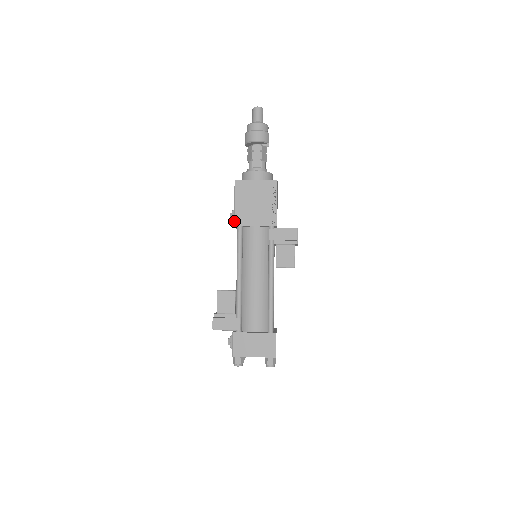
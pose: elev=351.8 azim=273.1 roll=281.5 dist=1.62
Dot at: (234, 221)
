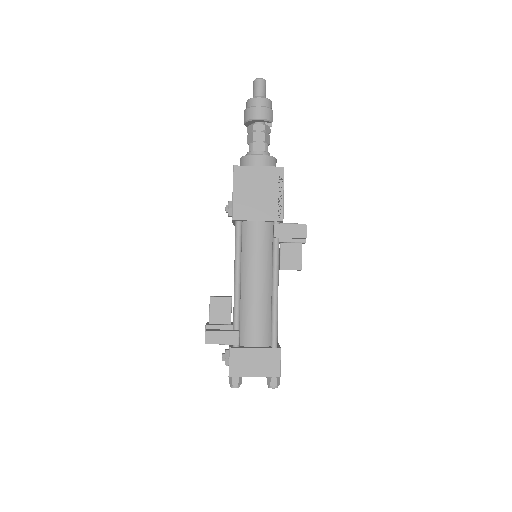
Dot at: (232, 214)
